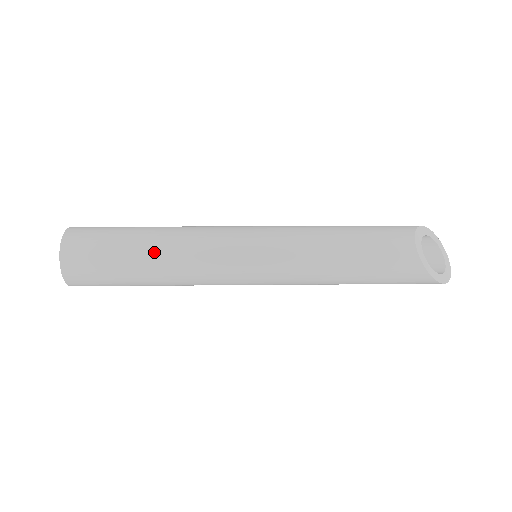
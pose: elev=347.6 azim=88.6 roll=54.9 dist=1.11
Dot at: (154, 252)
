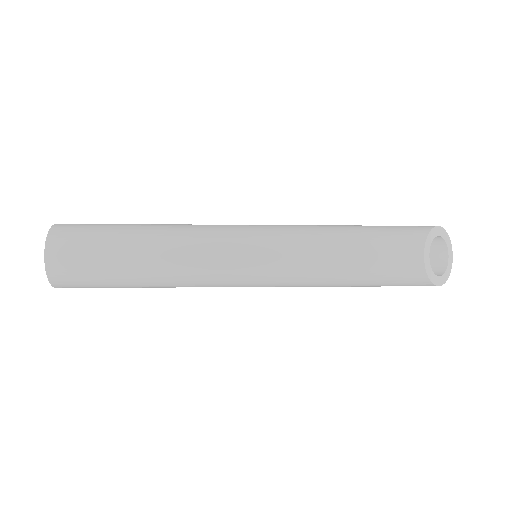
Dot at: (149, 264)
